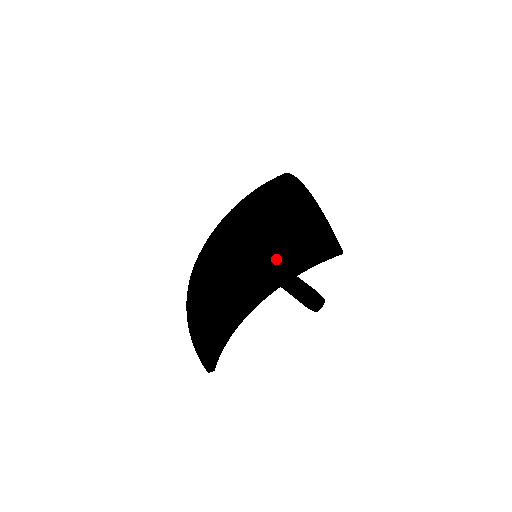
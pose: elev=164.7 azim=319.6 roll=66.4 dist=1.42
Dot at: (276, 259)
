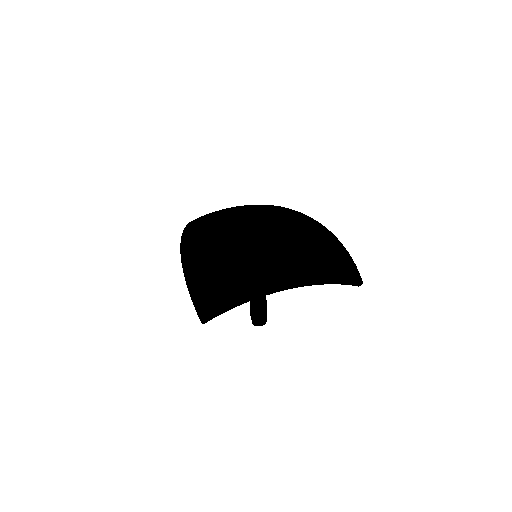
Dot at: (251, 268)
